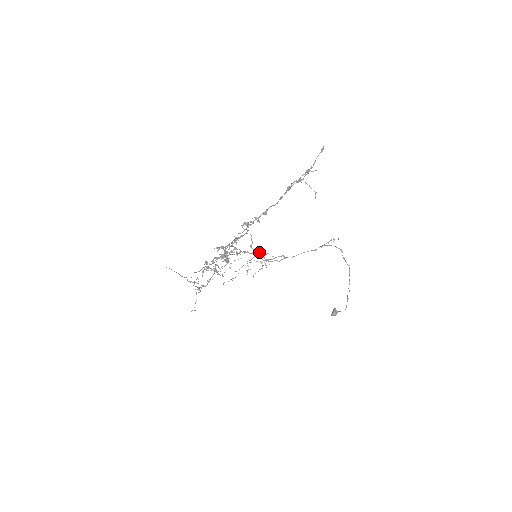
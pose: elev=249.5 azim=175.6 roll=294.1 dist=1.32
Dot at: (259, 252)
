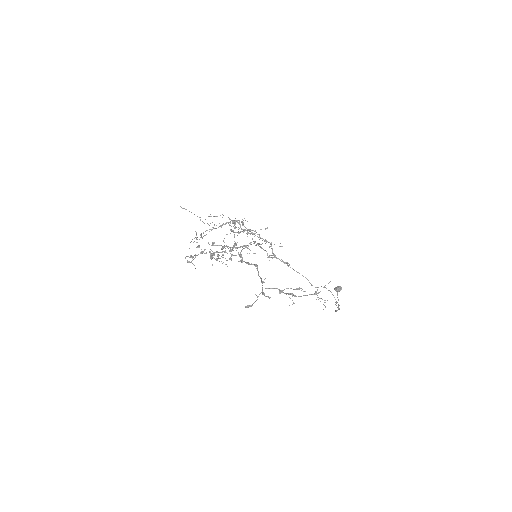
Dot at: occluded
